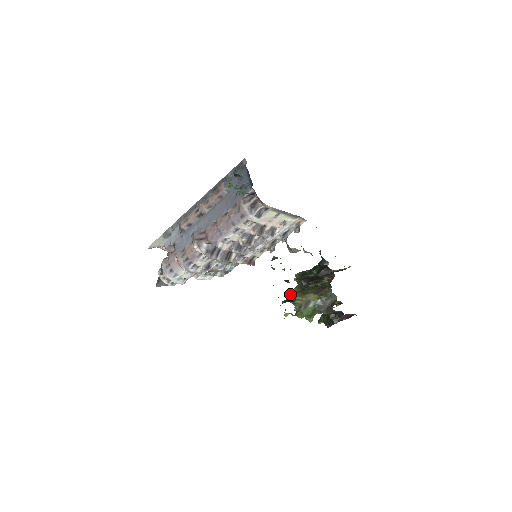
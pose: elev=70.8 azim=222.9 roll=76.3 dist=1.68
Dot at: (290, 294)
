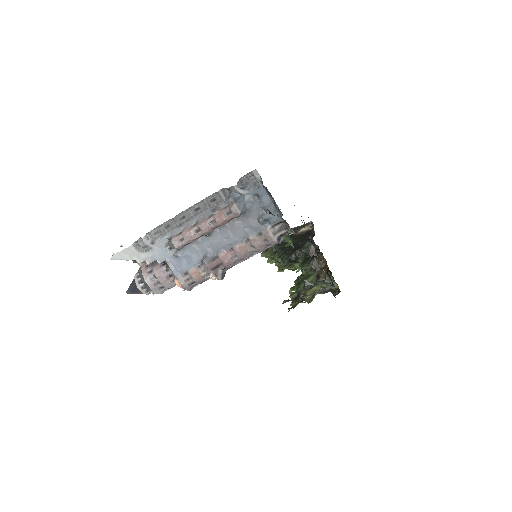
Dot at: occluded
